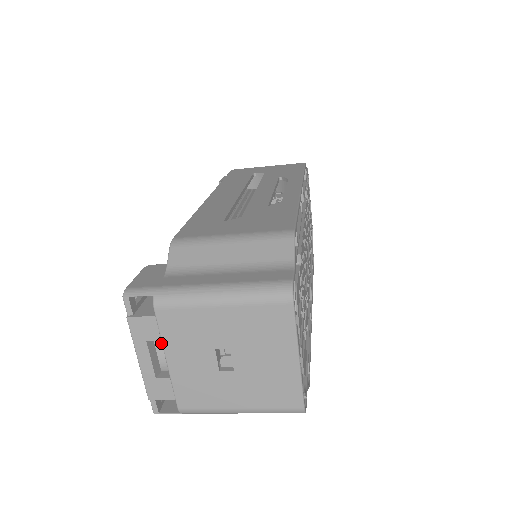
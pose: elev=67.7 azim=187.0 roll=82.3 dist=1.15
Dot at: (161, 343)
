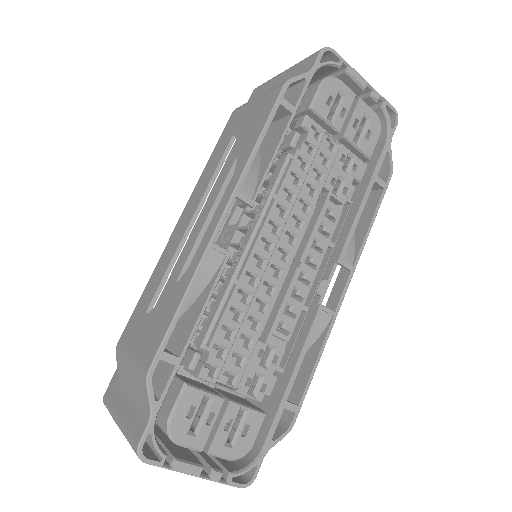
Dot at: occluded
